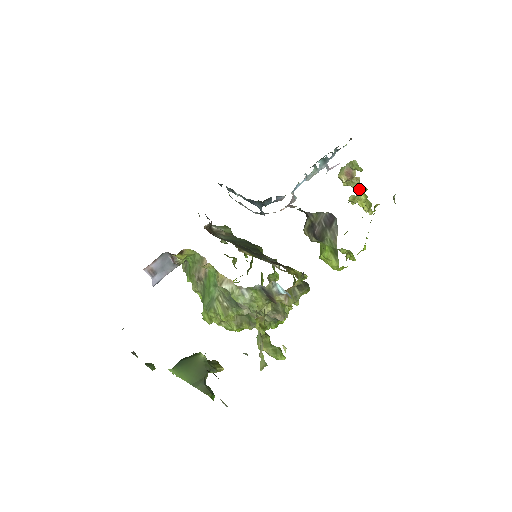
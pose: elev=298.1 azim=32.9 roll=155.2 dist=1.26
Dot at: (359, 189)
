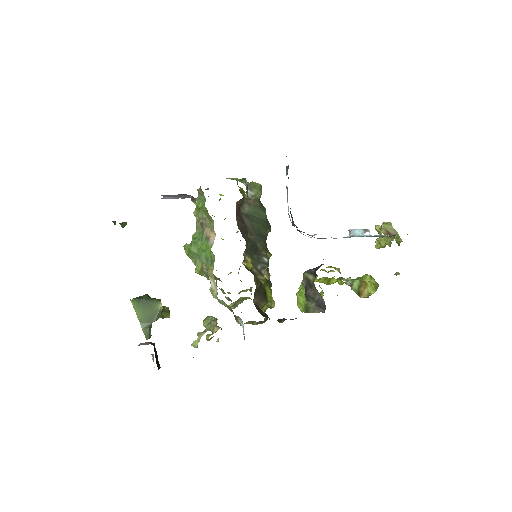
Dot at: (386, 242)
